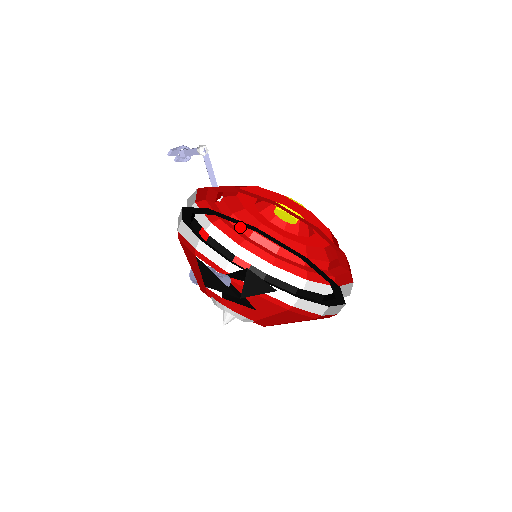
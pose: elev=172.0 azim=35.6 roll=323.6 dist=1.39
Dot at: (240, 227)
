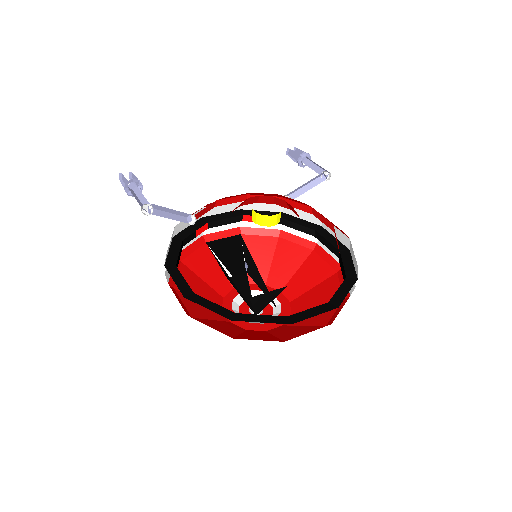
Dot at: (232, 201)
